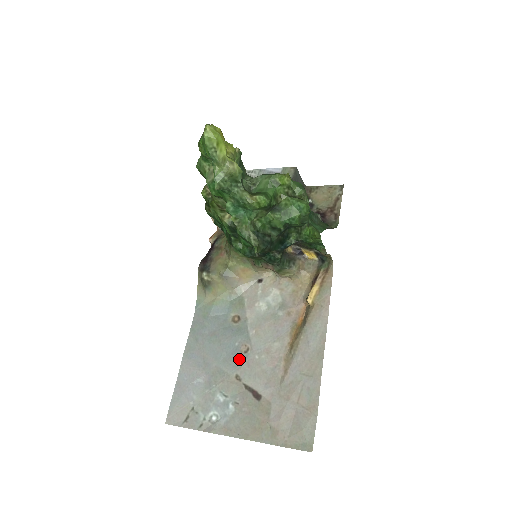
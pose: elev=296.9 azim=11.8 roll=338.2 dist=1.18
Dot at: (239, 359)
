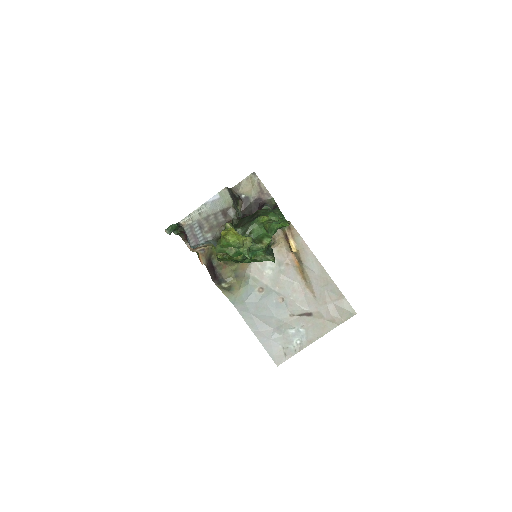
Dot at: (283, 307)
